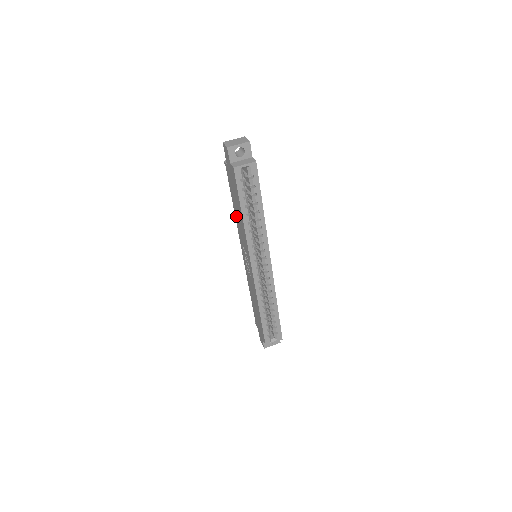
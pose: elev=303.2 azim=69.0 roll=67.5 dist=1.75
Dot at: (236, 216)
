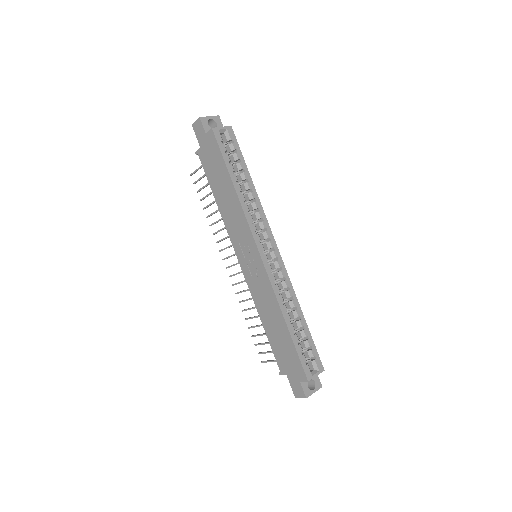
Dot at: (222, 208)
